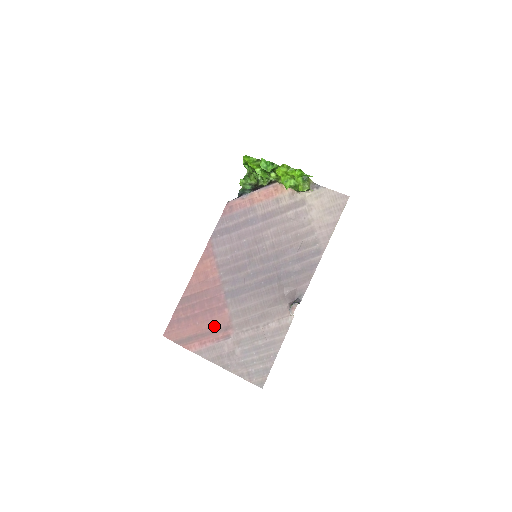
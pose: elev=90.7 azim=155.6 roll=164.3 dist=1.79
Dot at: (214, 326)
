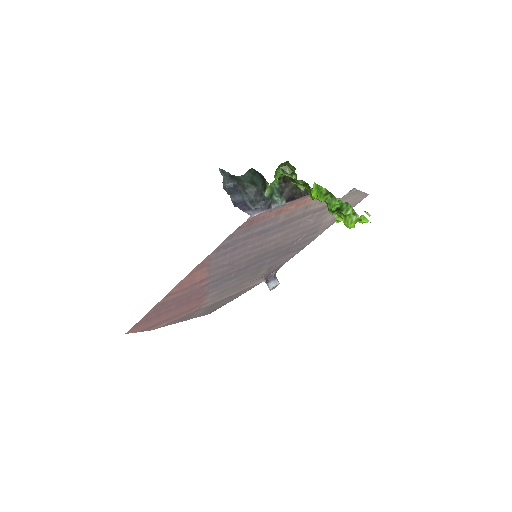
Dot at: (188, 309)
